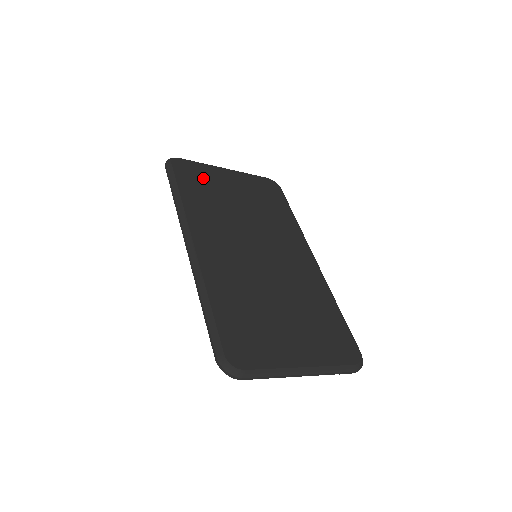
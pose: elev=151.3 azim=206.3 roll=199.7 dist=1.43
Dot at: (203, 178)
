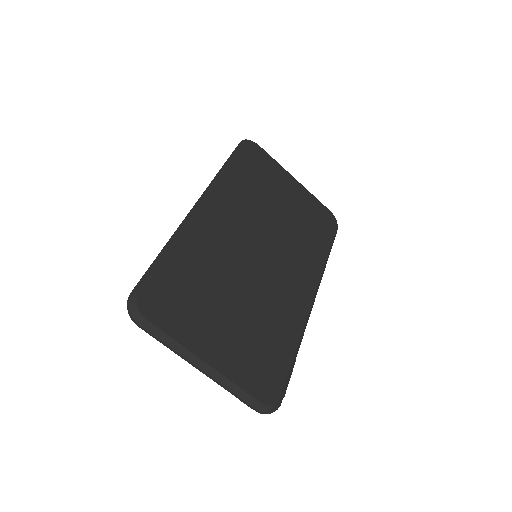
Dot at: (265, 170)
